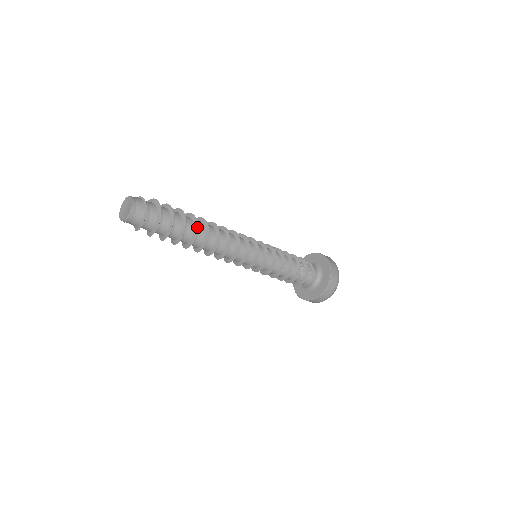
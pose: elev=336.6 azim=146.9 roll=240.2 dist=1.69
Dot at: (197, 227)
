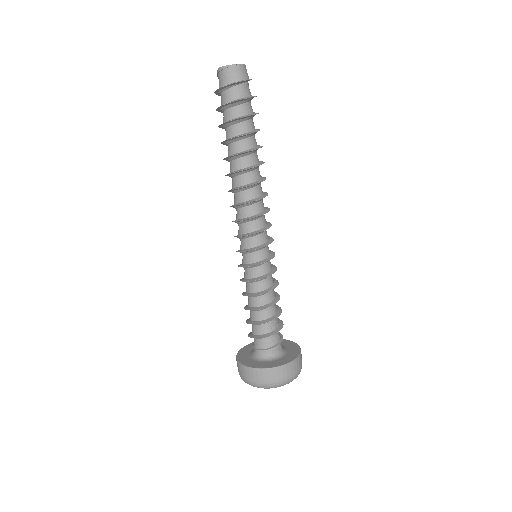
Dot at: occluded
